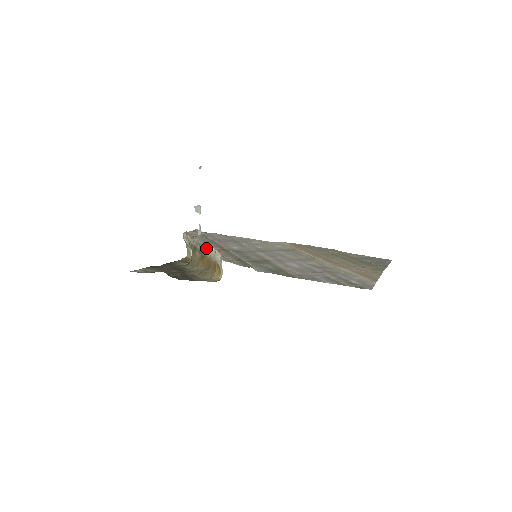
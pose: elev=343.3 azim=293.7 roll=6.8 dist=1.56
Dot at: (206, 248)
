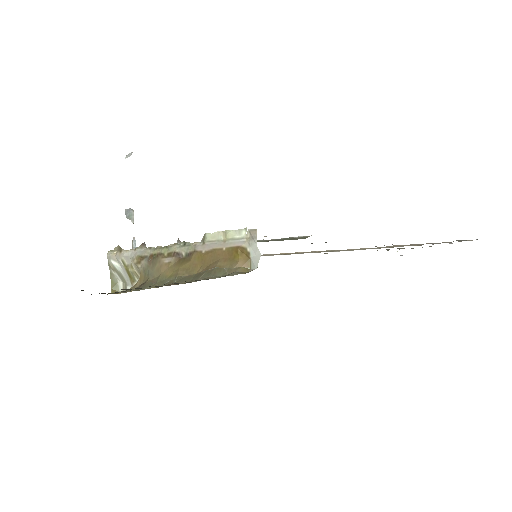
Dot at: (188, 244)
